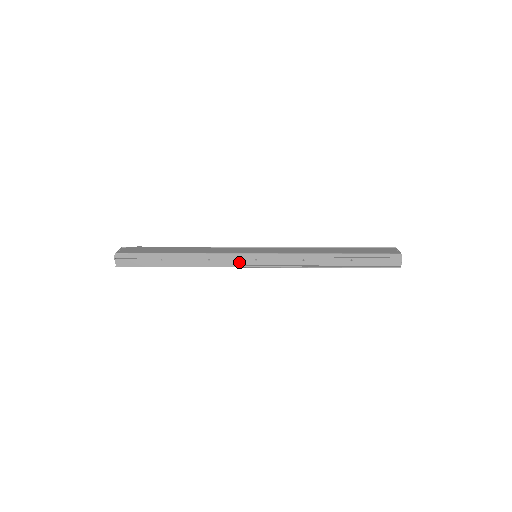
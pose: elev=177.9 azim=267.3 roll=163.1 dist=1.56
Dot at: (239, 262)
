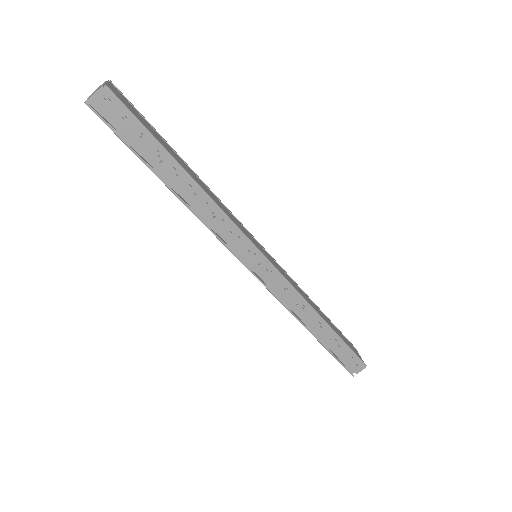
Dot at: (241, 250)
